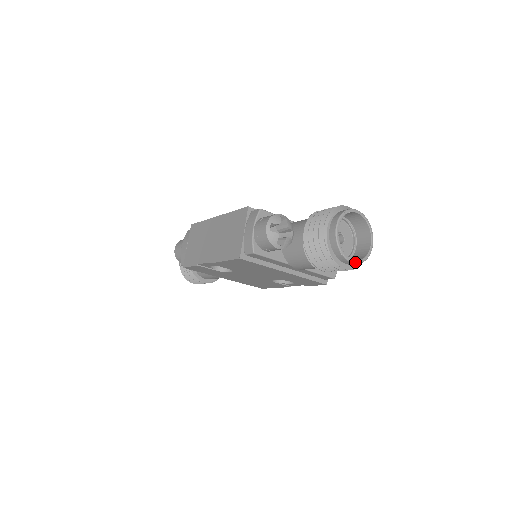
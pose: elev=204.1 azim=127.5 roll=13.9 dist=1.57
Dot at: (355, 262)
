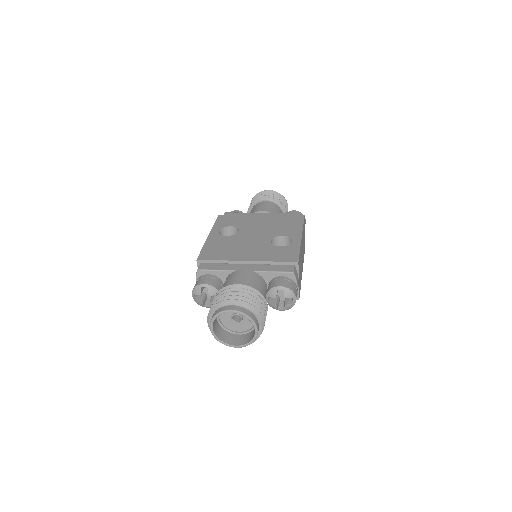
Dot at: (238, 347)
